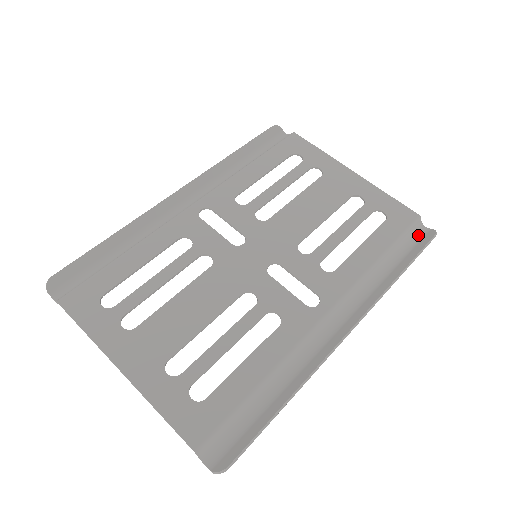
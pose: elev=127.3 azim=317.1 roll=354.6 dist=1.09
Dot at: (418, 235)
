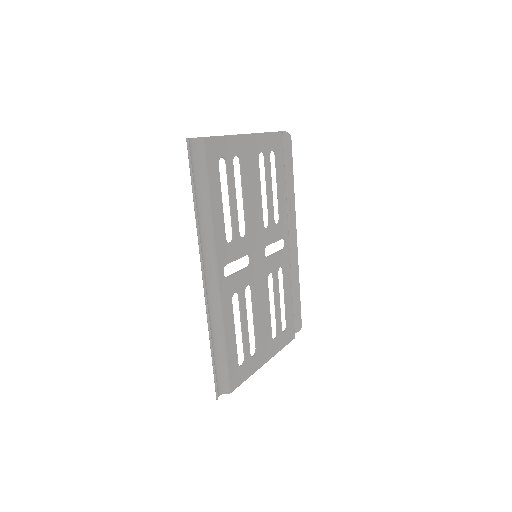
Dot at: occluded
